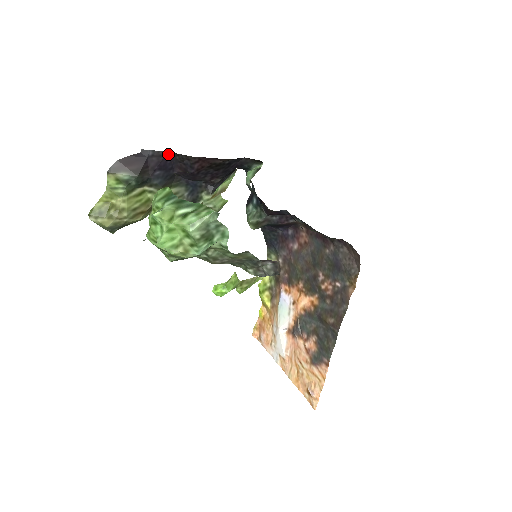
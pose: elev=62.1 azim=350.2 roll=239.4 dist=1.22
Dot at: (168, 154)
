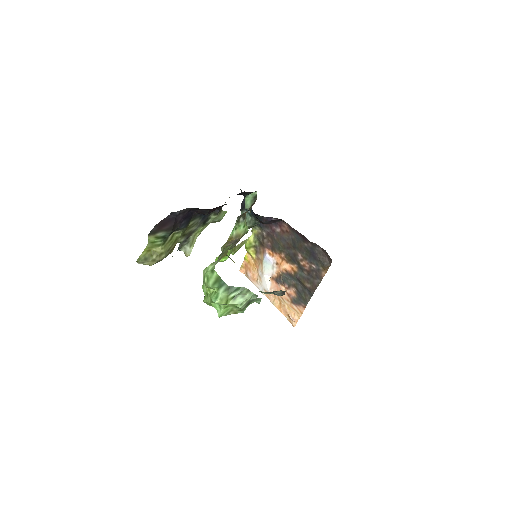
Dot at: (190, 209)
